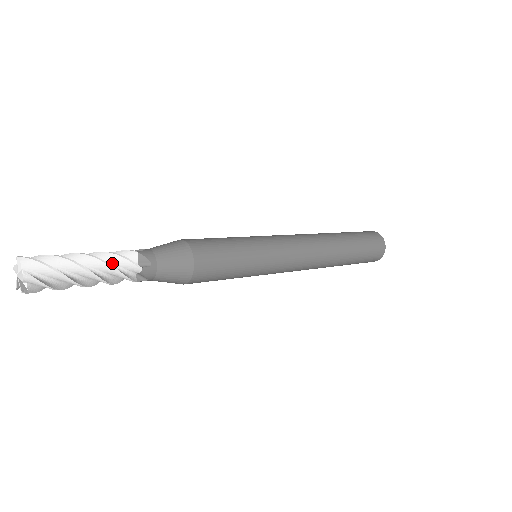
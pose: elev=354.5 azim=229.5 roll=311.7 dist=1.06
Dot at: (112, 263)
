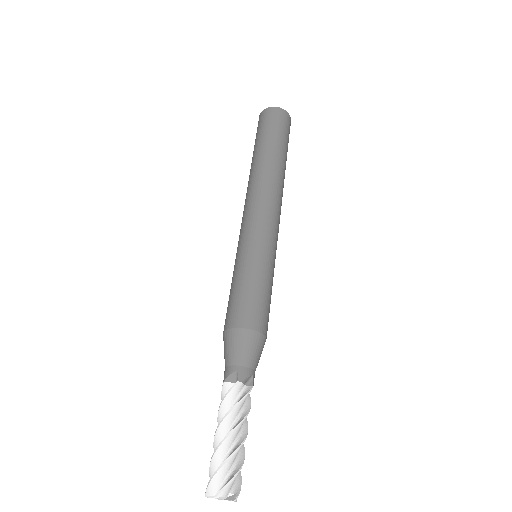
Dot at: (243, 413)
